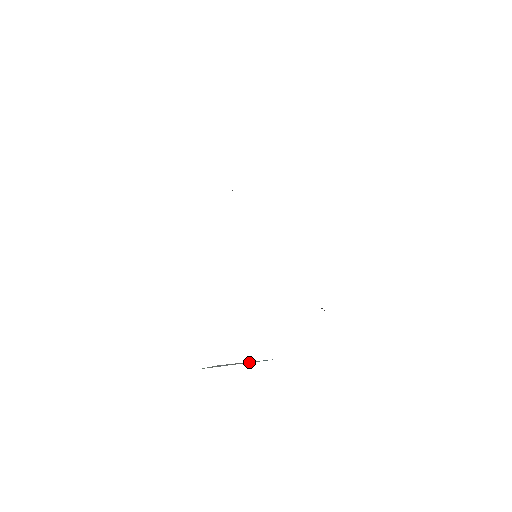
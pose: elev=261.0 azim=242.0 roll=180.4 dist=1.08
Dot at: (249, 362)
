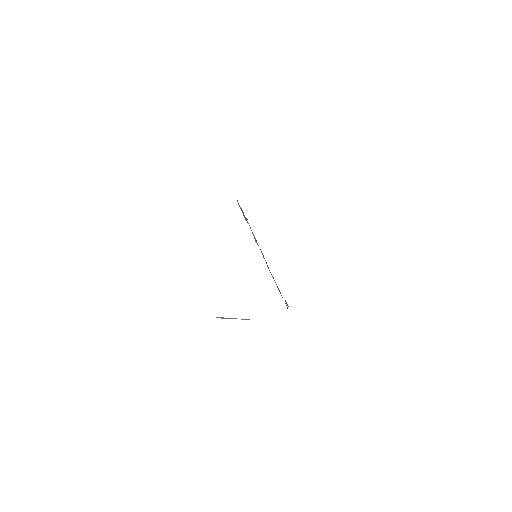
Dot at: (241, 319)
